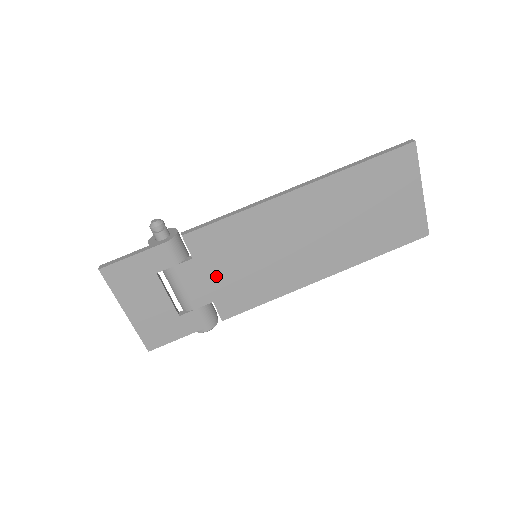
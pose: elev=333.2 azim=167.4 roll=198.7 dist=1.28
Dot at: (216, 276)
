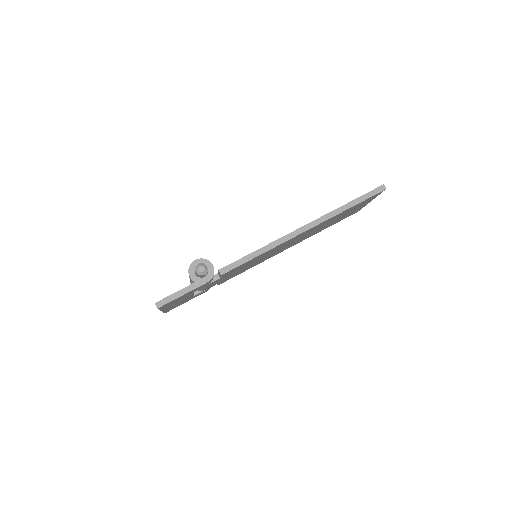
Dot at: occluded
